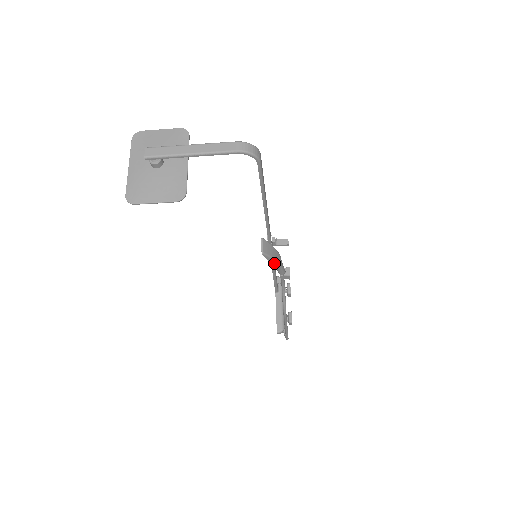
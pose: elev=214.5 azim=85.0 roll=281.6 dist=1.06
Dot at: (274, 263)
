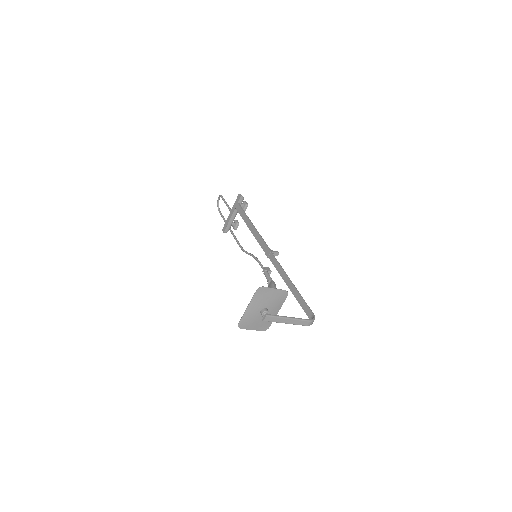
Dot at: occluded
